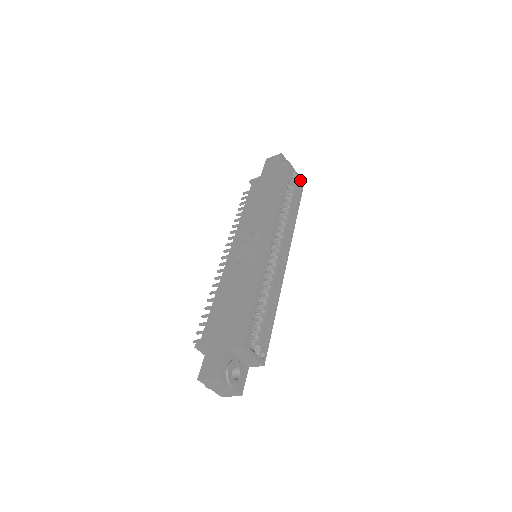
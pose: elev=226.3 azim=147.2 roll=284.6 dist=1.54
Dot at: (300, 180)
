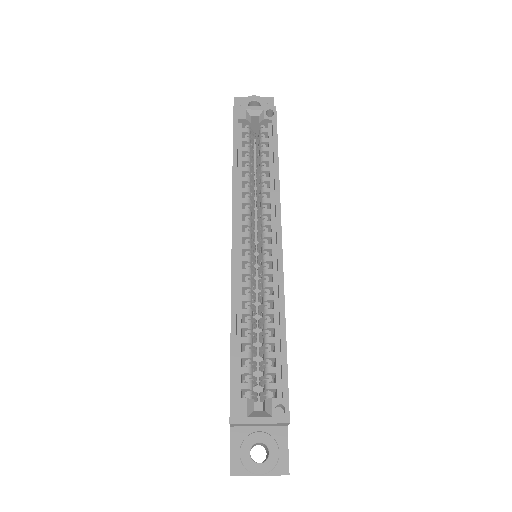
Dot at: (265, 109)
